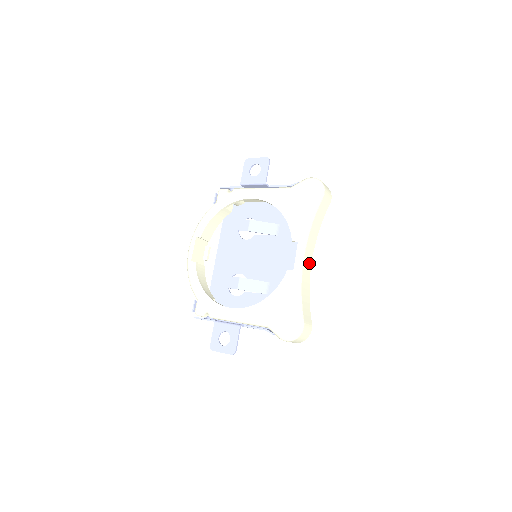
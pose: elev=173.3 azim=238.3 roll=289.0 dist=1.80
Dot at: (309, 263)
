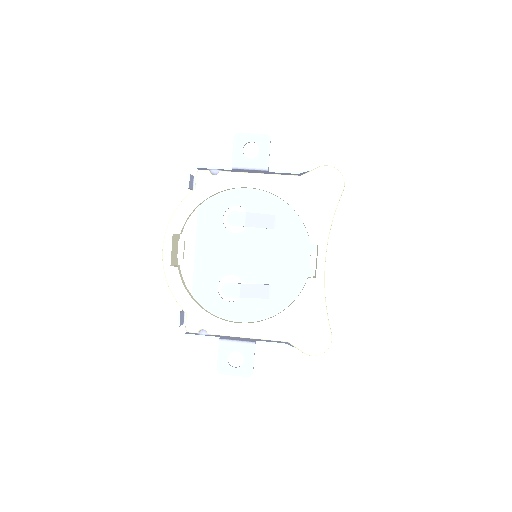
Dot at: occluded
